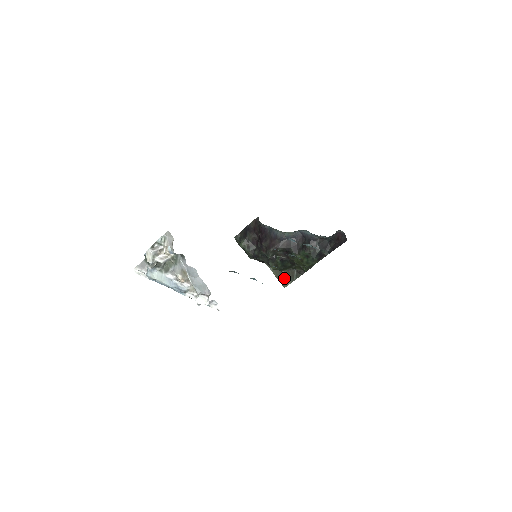
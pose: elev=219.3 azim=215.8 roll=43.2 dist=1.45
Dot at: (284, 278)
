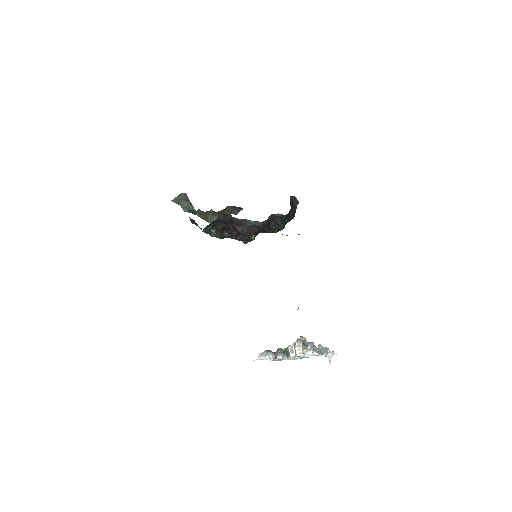
Dot at: (211, 218)
